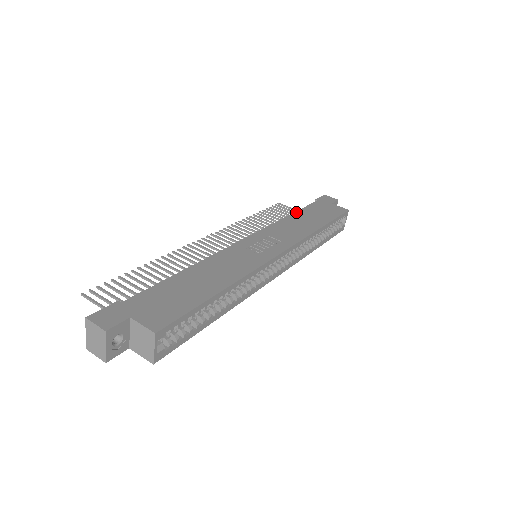
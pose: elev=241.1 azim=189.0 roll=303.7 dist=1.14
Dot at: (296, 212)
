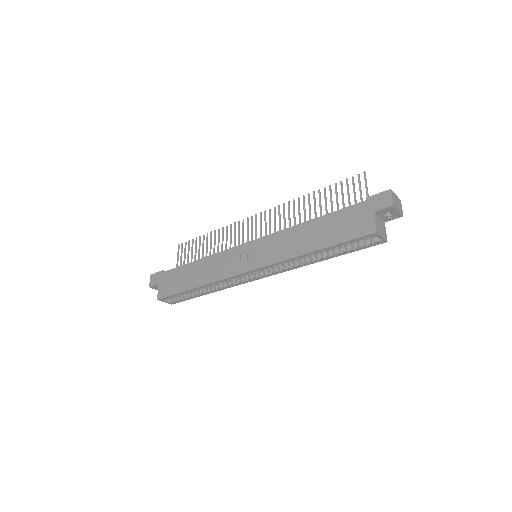
Dot at: (317, 218)
